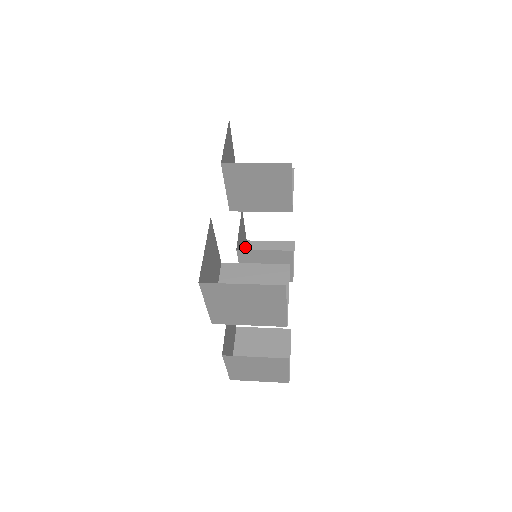
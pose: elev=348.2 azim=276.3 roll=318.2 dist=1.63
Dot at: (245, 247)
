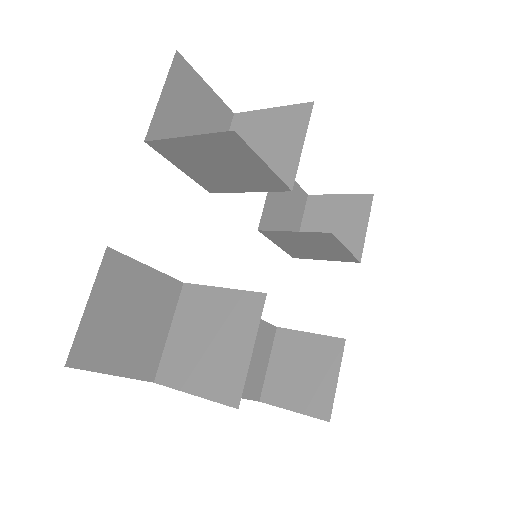
Dot at: (303, 206)
